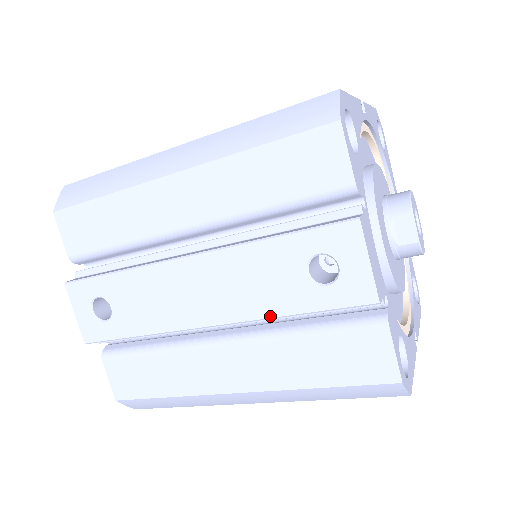
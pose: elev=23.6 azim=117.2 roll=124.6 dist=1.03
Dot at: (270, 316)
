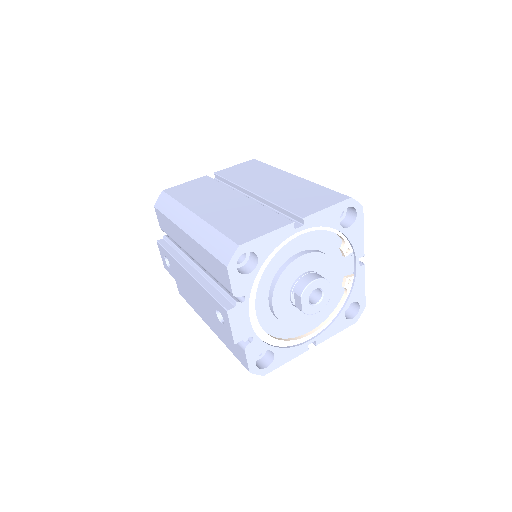
Dot at: (209, 316)
